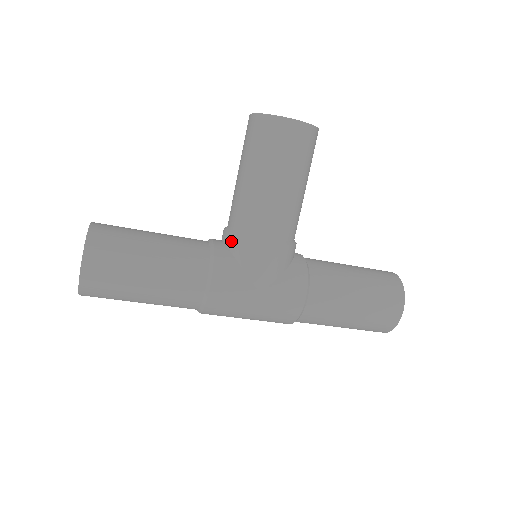
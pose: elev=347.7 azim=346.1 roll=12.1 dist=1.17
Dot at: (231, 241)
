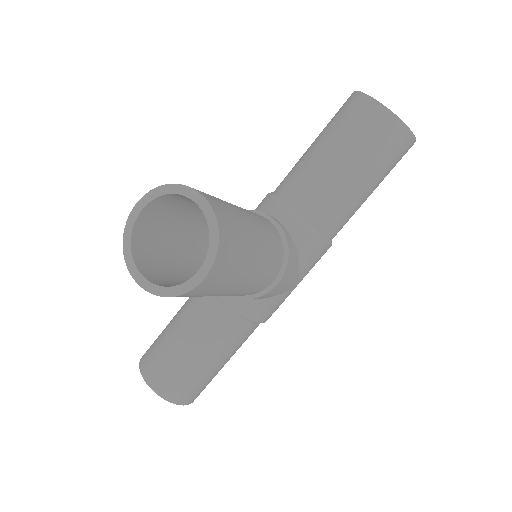
Dot at: occluded
